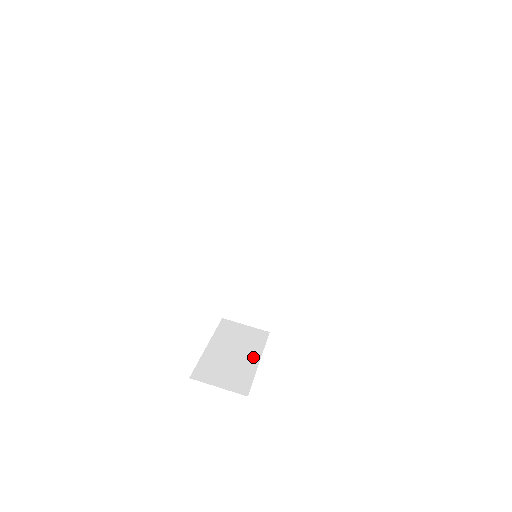
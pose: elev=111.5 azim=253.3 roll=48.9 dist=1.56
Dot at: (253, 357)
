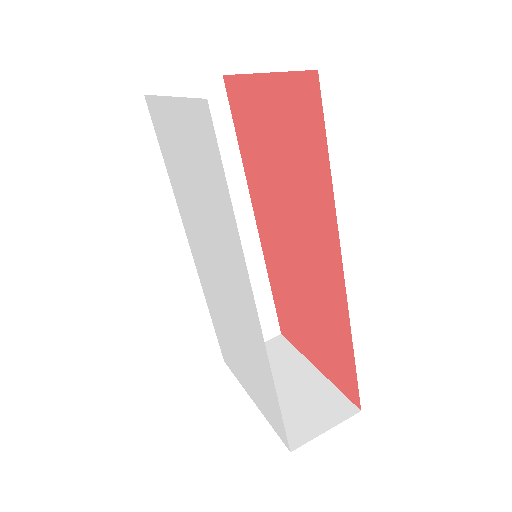
Dot at: (306, 370)
